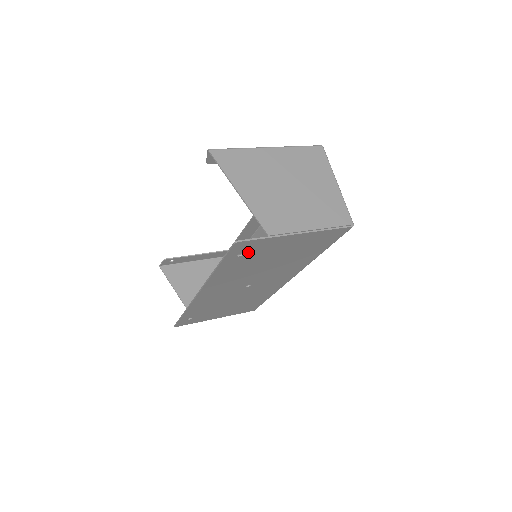
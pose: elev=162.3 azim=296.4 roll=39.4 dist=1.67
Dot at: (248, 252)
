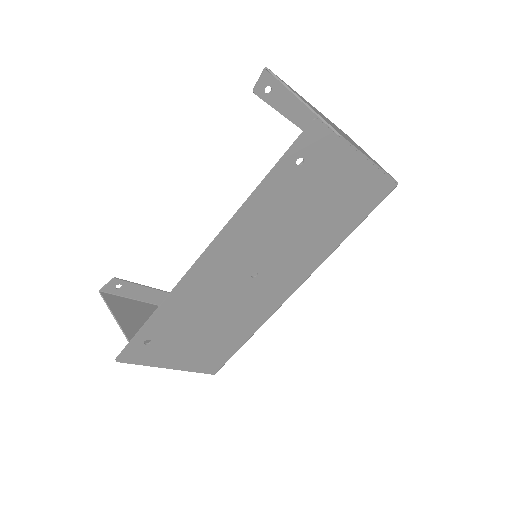
Dot at: (308, 162)
